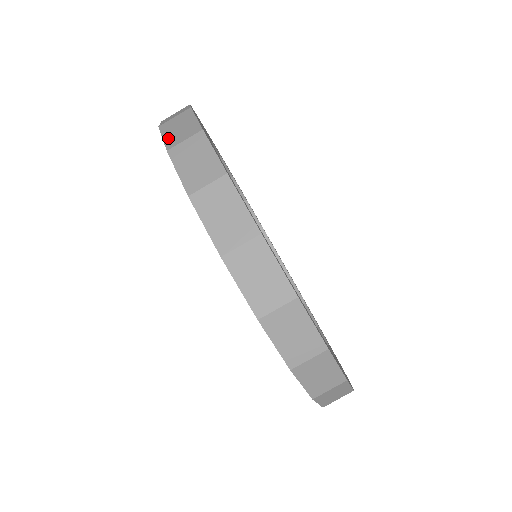
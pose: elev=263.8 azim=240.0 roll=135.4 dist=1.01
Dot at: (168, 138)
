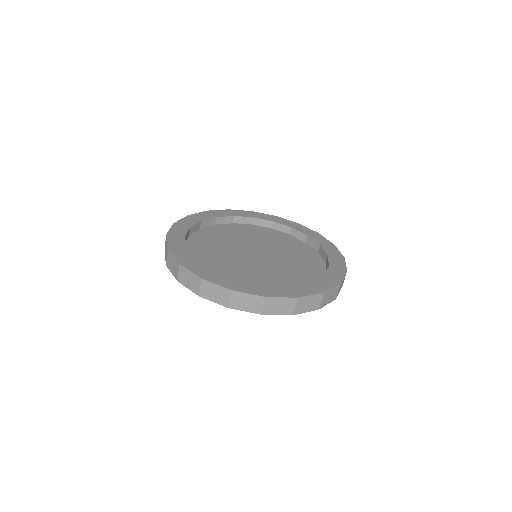
Dot at: (250, 310)
